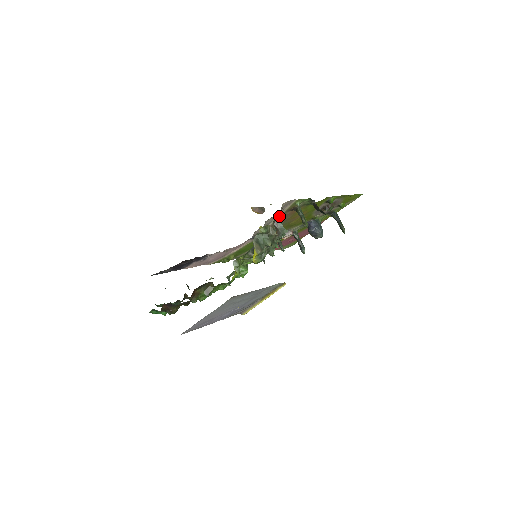
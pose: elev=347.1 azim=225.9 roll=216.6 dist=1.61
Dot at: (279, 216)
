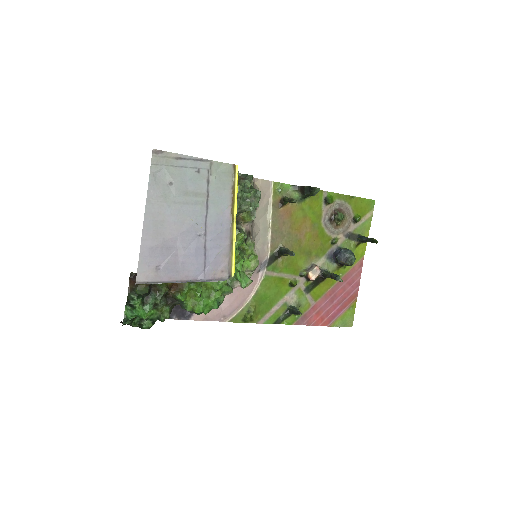
Dot at: (271, 217)
